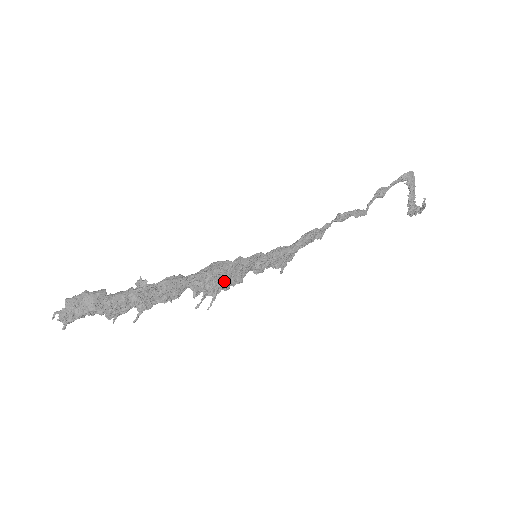
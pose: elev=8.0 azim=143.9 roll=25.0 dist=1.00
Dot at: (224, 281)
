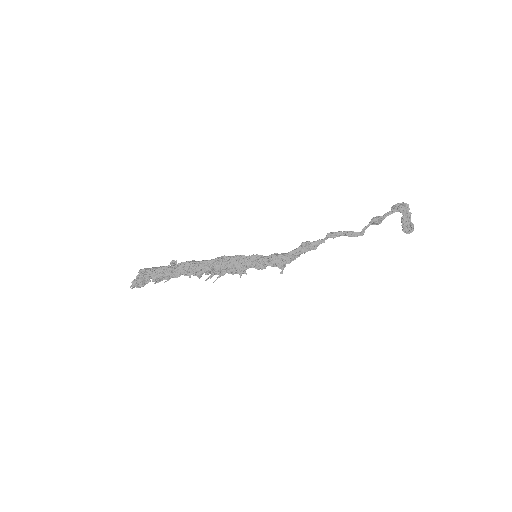
Dot at: (228, 267)
